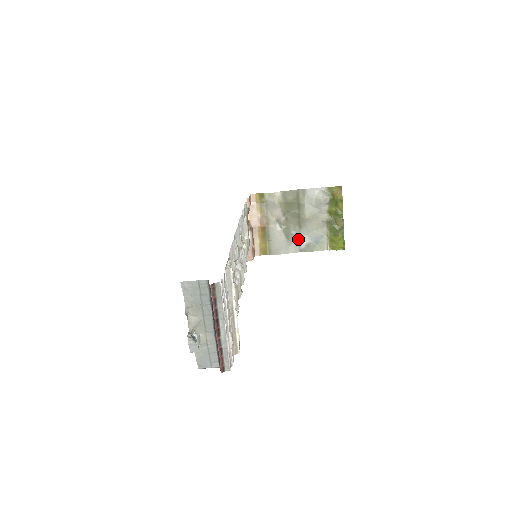
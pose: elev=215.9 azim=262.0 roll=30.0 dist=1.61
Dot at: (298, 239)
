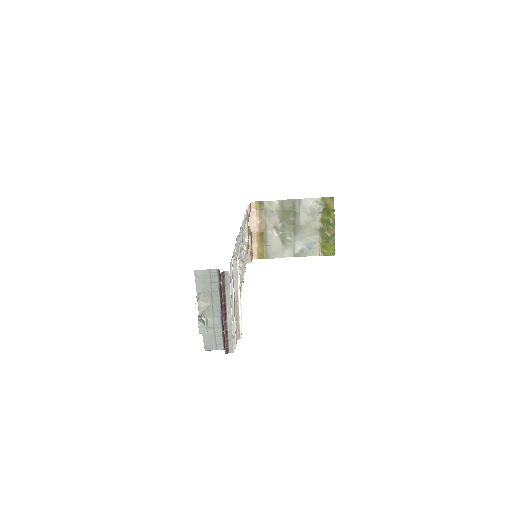
Dot at: (293, 244)
